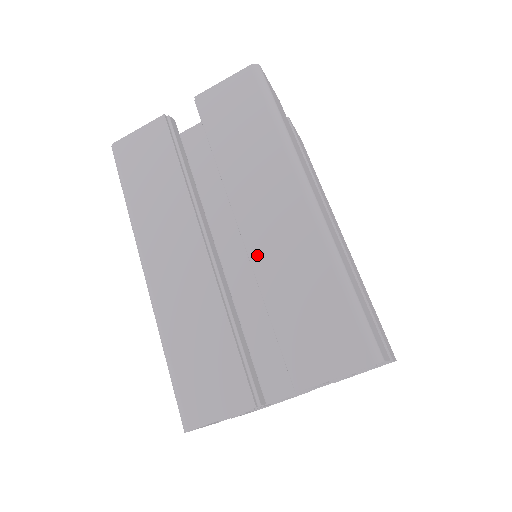
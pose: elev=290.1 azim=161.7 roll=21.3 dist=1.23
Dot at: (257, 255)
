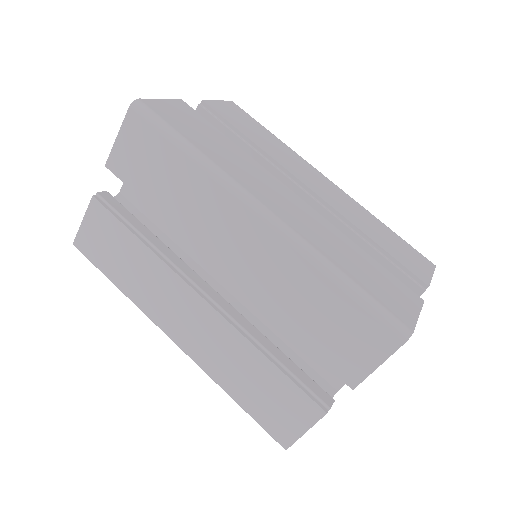
Dot at: (251, 290)
